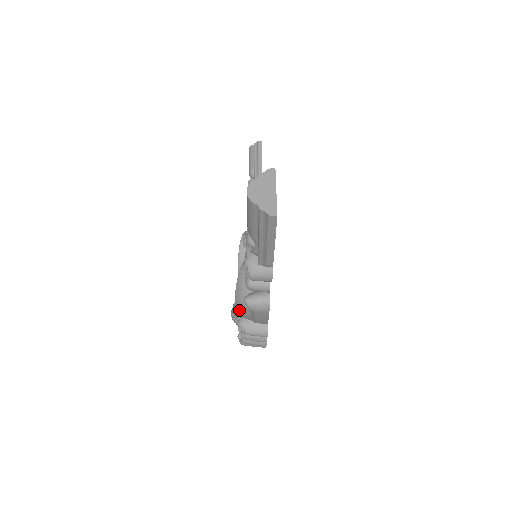
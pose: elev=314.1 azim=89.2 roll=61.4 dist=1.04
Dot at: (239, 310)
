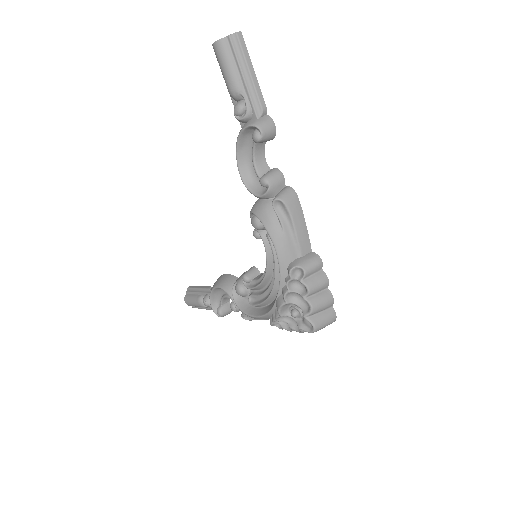
Dot at: (279, 242)
